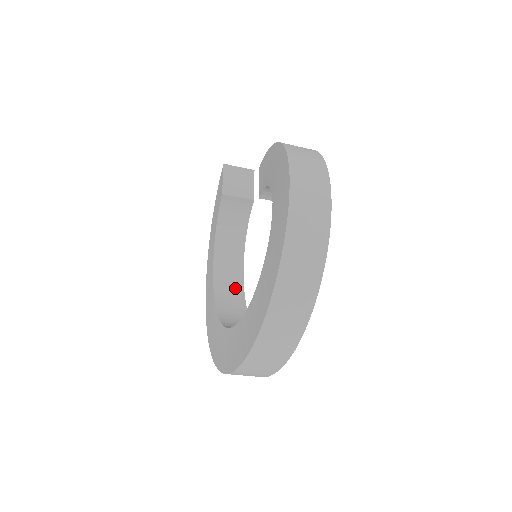
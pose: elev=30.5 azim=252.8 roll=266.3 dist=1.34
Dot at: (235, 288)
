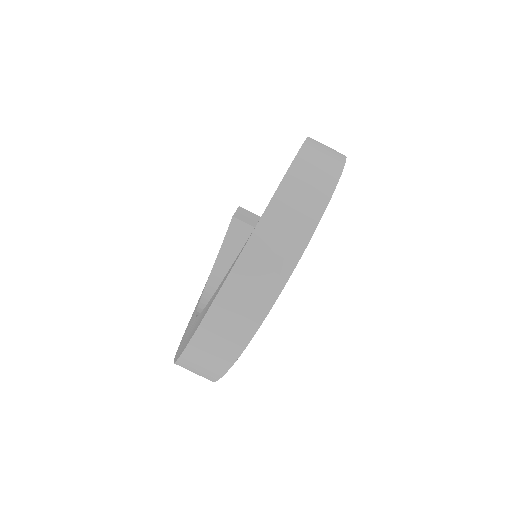
Dot at: occluded
